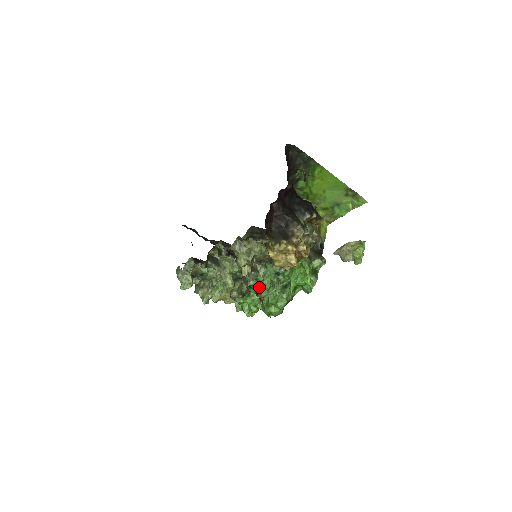
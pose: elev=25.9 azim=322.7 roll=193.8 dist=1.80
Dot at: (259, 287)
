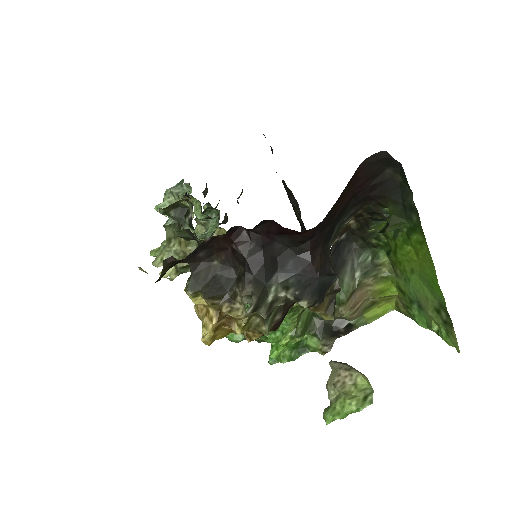
Dot at: occluded
